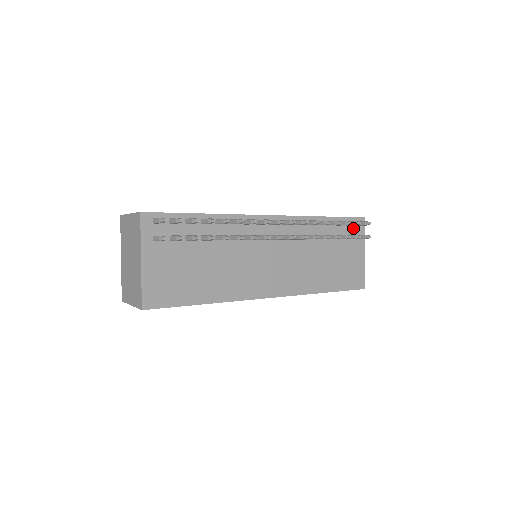
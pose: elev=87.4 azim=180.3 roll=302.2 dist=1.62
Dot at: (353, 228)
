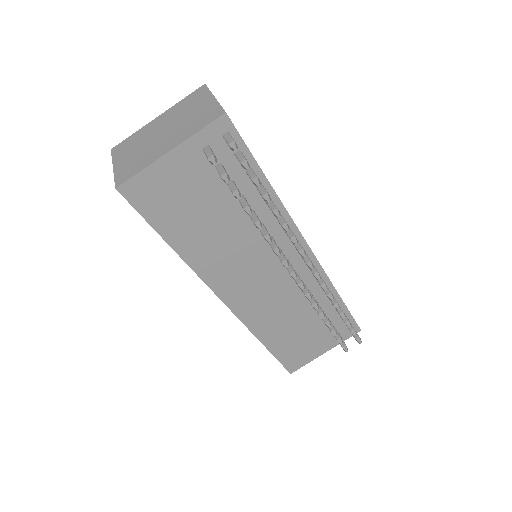
Dot at: (344, 327)
